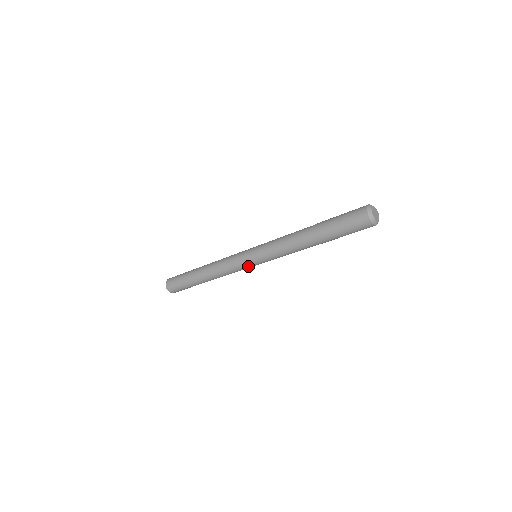
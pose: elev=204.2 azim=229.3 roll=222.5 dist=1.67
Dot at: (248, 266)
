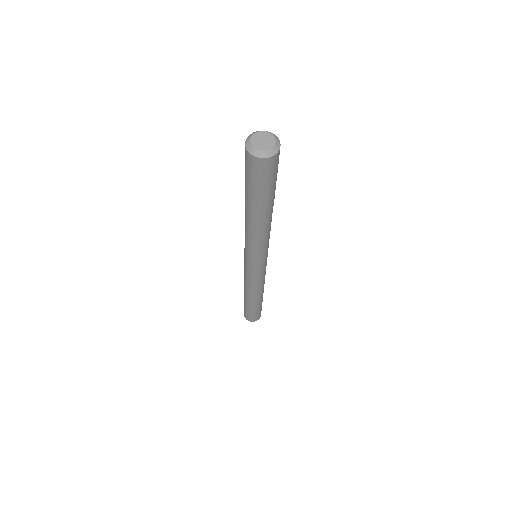
Dot at: (252, 271)
